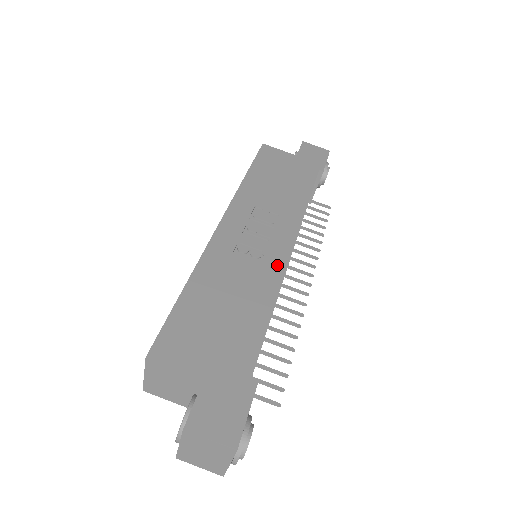
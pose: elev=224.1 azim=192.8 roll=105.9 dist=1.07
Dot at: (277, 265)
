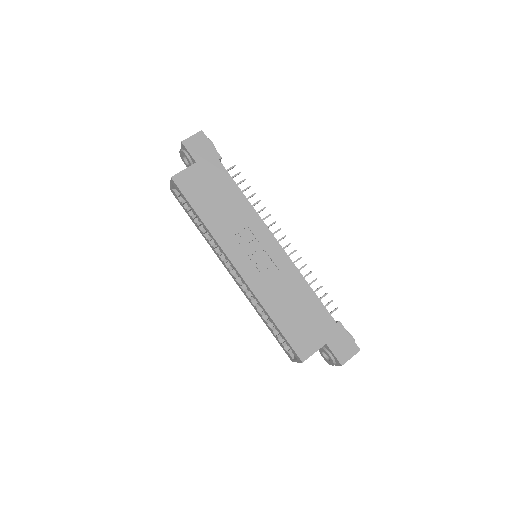
Dot at: (284, 260)
